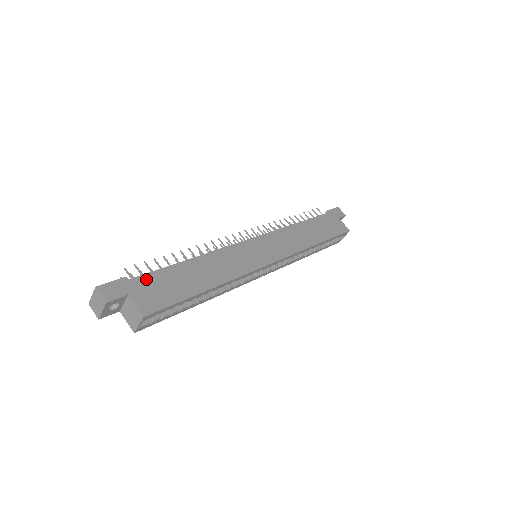
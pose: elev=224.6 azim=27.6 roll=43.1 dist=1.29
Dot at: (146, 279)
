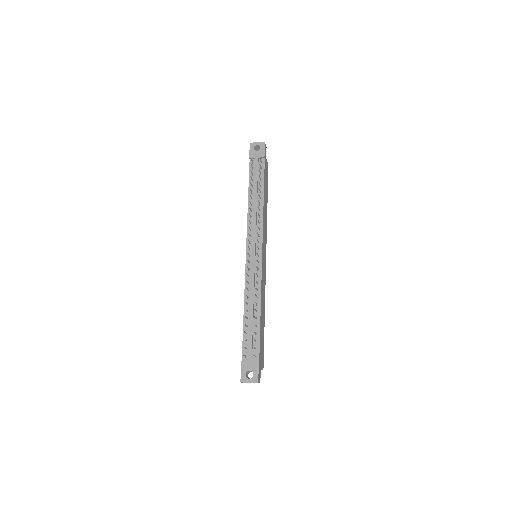
Dot at: (260, 351)
